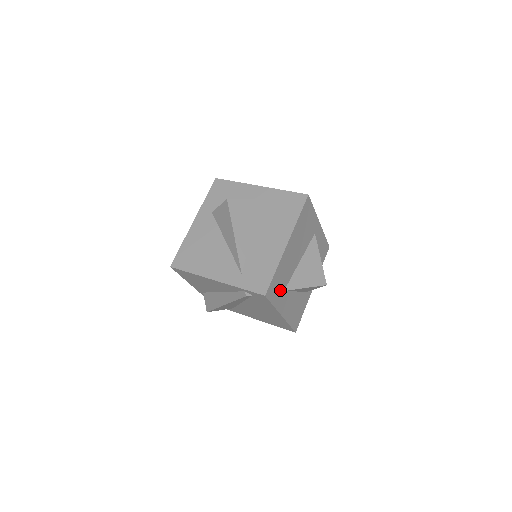
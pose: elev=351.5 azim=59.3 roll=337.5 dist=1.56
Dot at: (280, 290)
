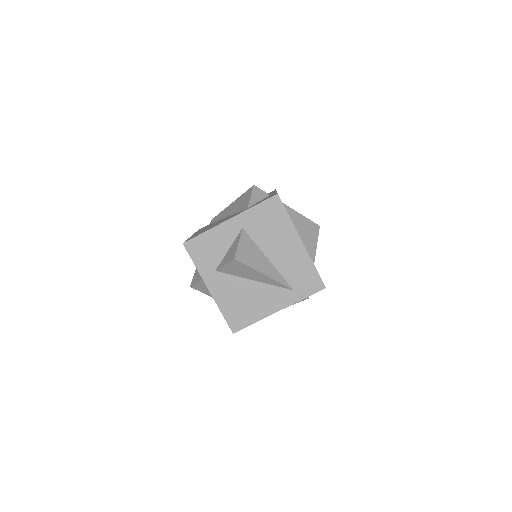
Dot at: occluded
